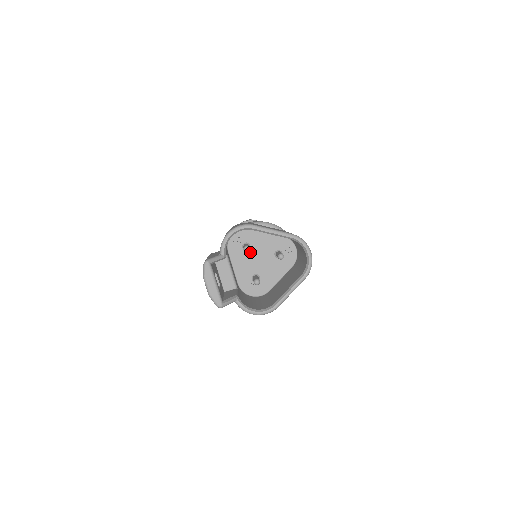
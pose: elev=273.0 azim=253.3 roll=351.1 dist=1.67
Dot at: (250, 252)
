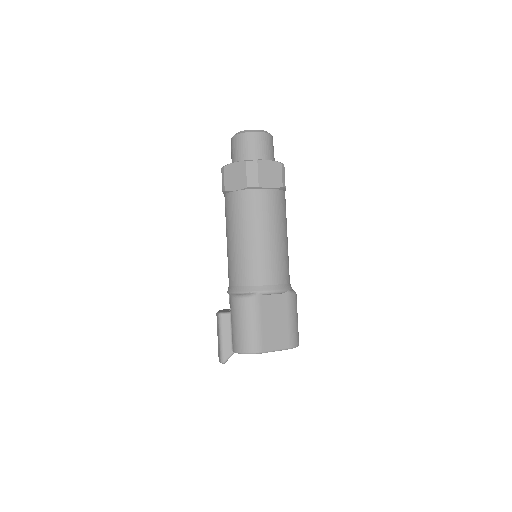
Dot at: occluded
